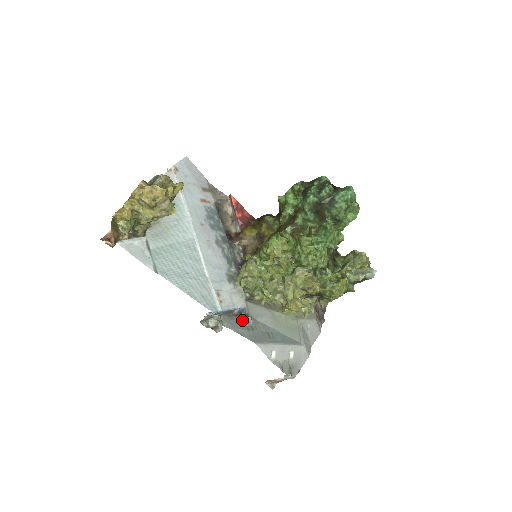
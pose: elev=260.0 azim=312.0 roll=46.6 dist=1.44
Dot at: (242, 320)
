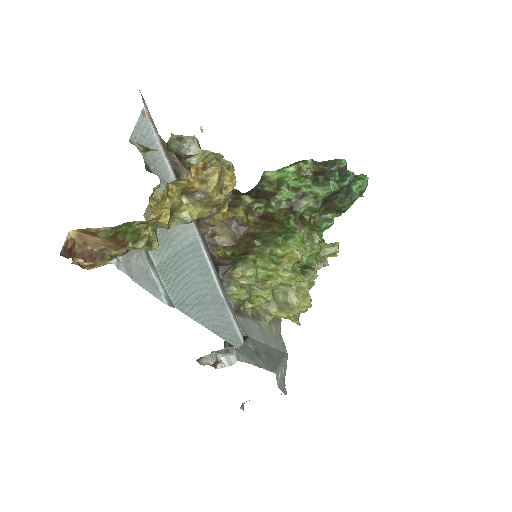
Dot at: (247, 345)
